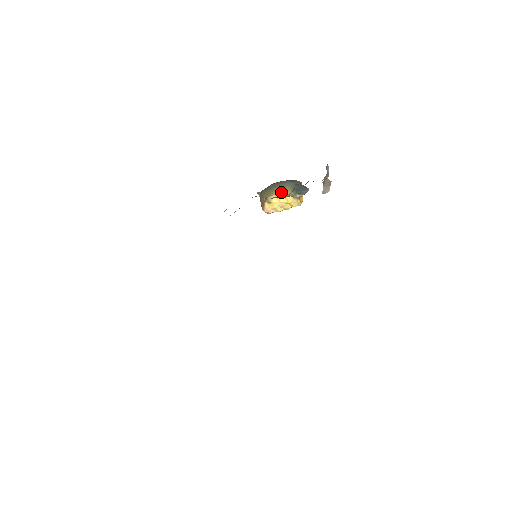
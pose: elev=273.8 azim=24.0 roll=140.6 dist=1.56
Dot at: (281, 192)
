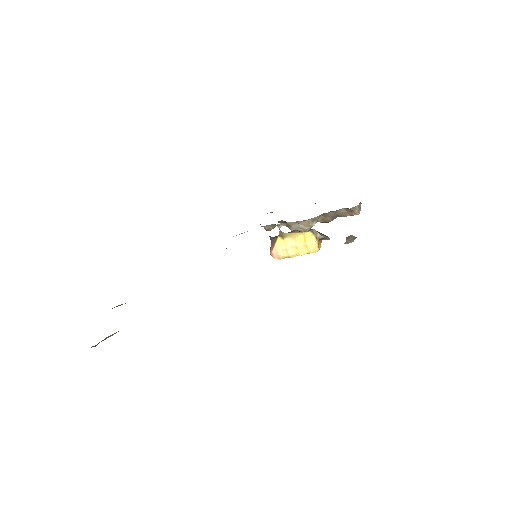
Dot at: occluded
